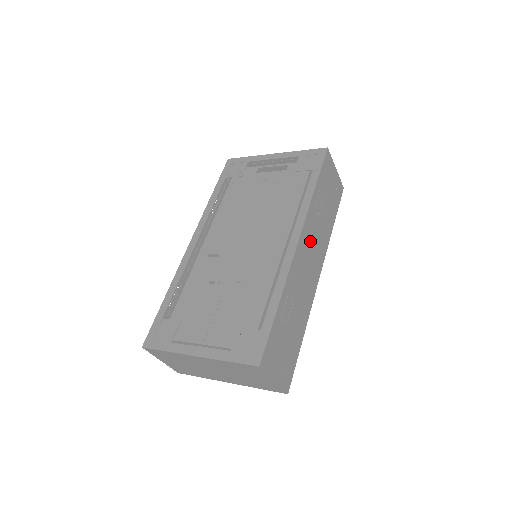
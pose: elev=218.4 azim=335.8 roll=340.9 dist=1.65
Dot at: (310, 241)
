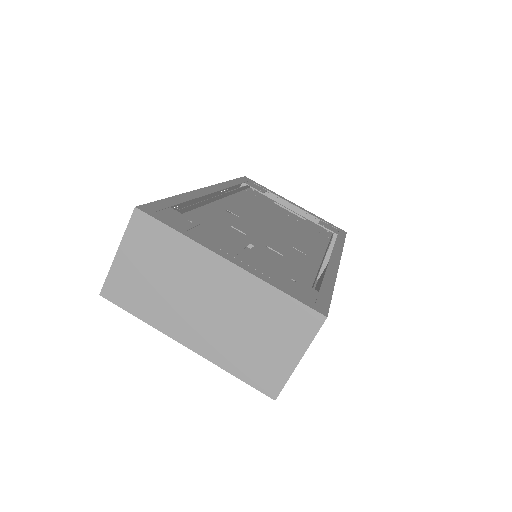
Dot at: occluded
